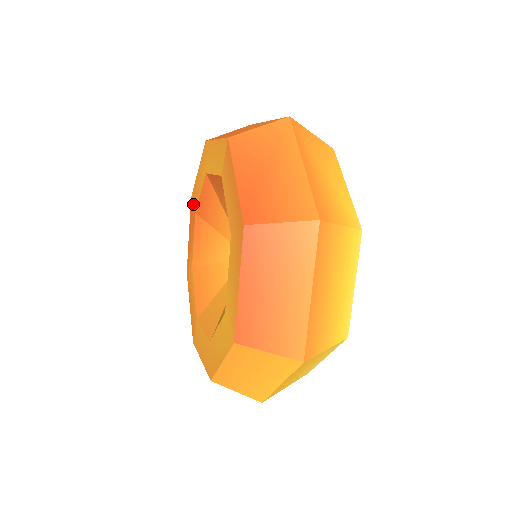
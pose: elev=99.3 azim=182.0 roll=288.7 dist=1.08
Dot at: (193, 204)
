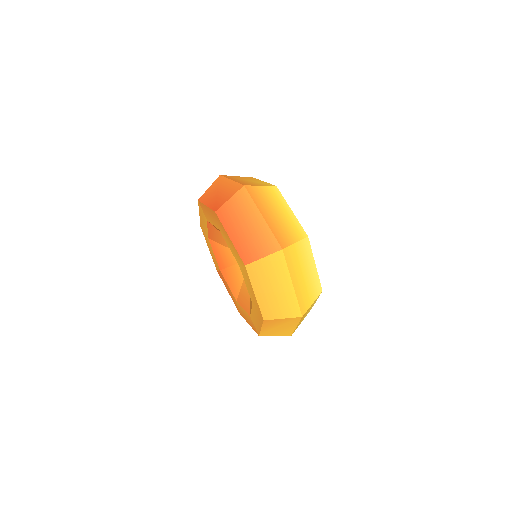
Dot at: (218, 269)
